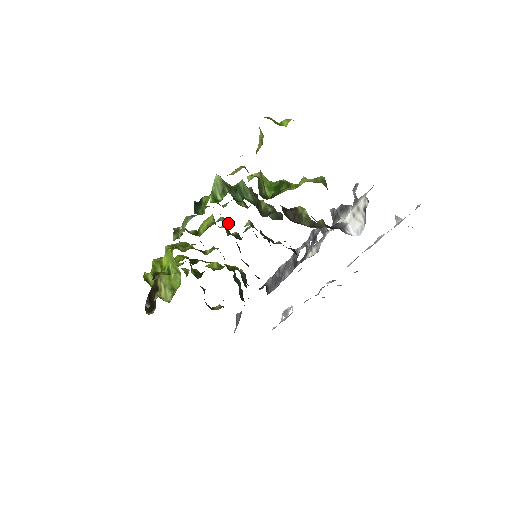
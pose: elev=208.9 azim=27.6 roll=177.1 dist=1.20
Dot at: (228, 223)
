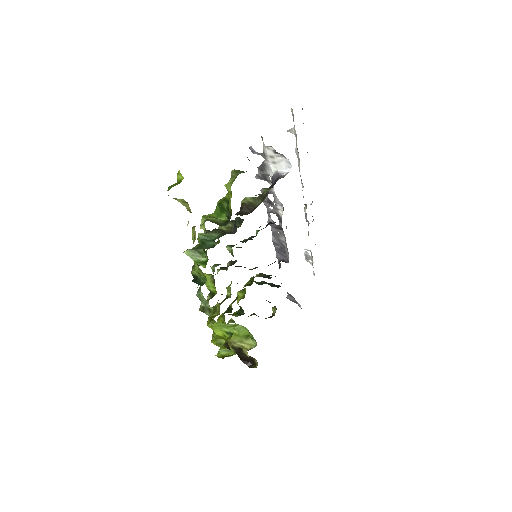
Dot at: (219, 264)
